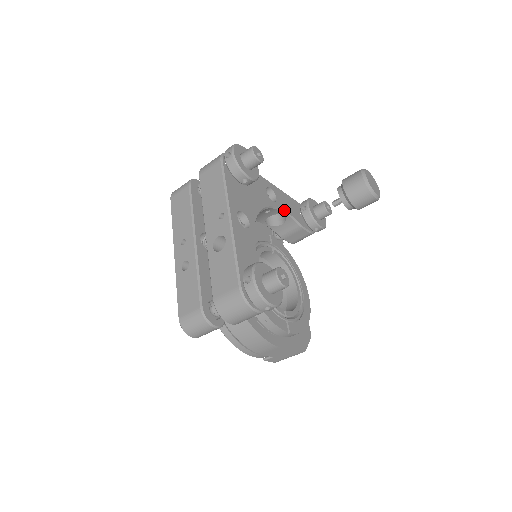
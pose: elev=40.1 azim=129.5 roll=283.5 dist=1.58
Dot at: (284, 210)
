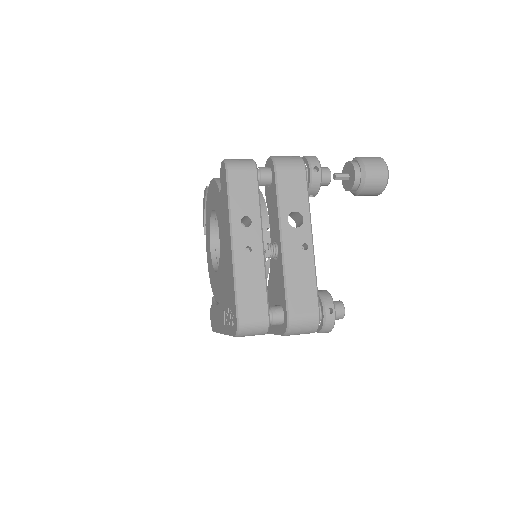
Dot at: occluded
